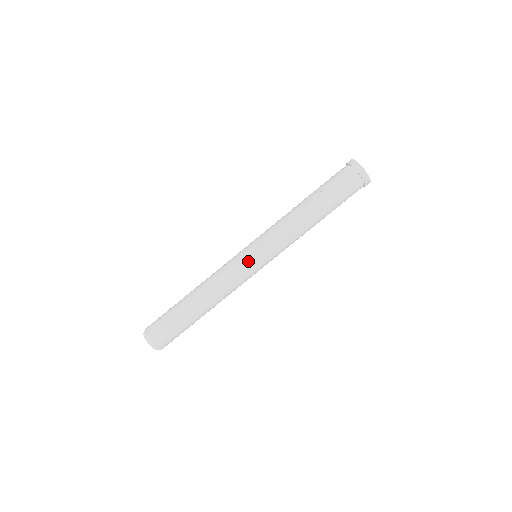
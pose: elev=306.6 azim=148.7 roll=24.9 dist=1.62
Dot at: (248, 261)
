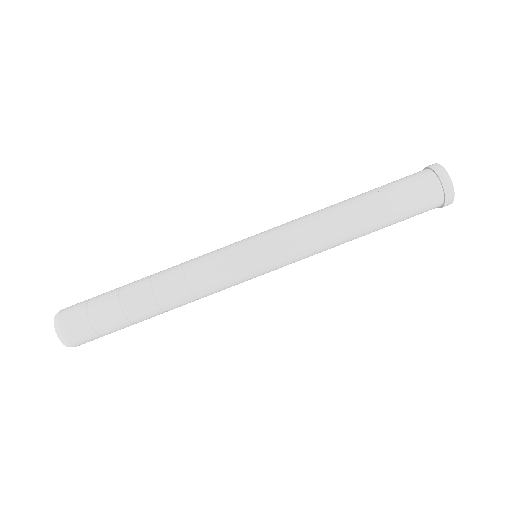
Dot at: (245, 264)
